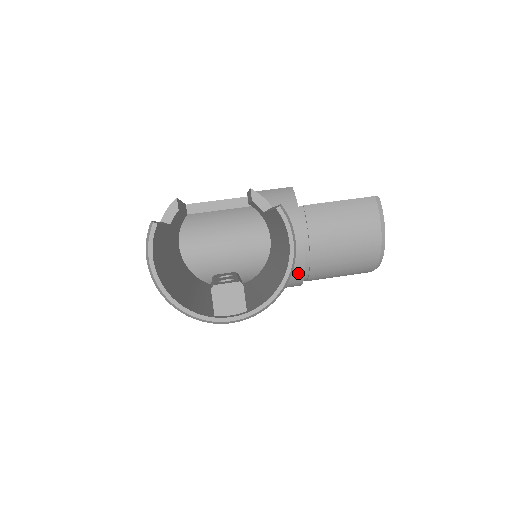
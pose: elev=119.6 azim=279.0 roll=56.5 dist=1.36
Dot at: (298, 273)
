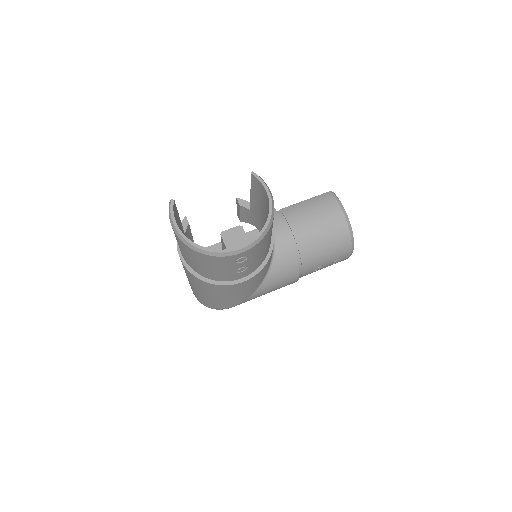
Dot at: (291, 258)
